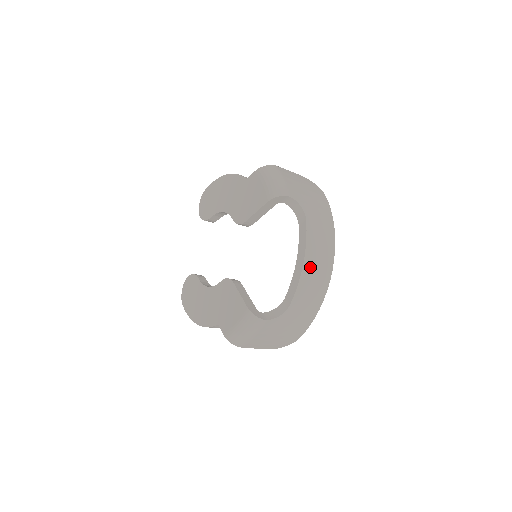
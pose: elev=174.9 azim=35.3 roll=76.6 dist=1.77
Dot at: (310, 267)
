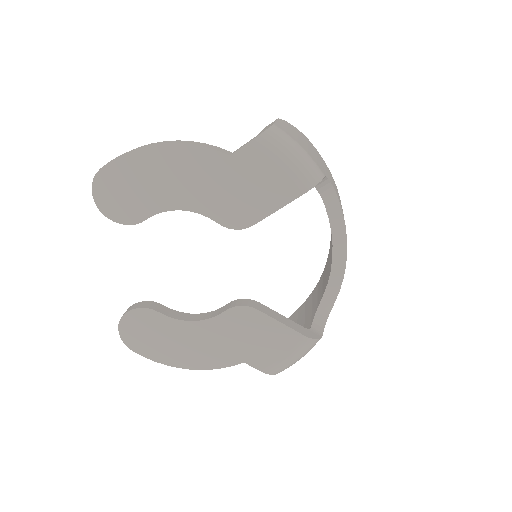
Dot at: occluded
